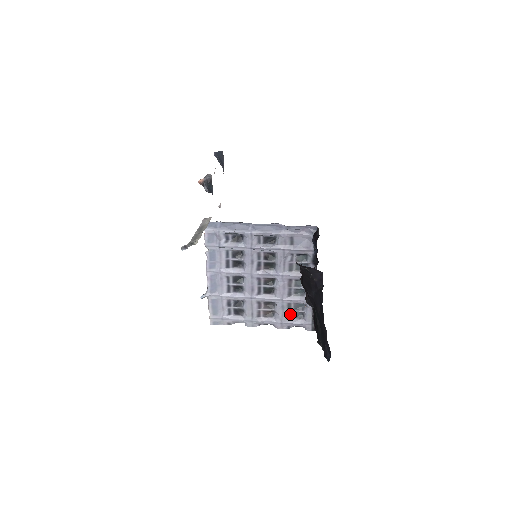
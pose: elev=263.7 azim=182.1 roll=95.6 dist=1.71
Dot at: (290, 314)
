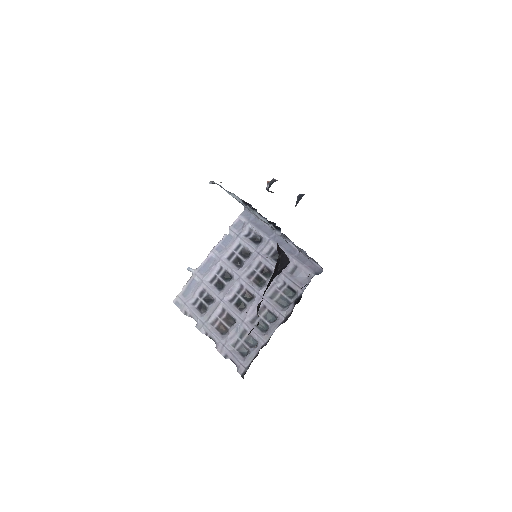
Dot at: (238, 343)
